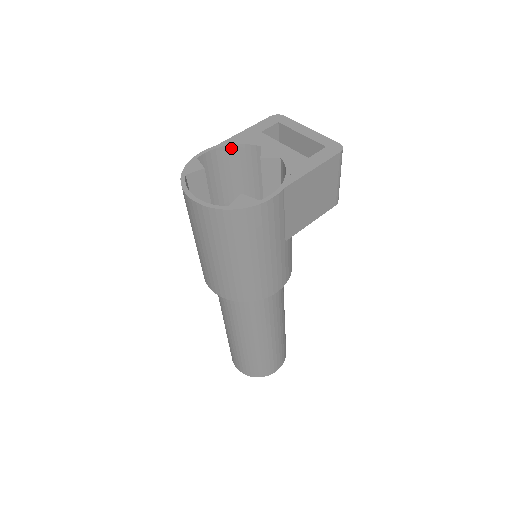
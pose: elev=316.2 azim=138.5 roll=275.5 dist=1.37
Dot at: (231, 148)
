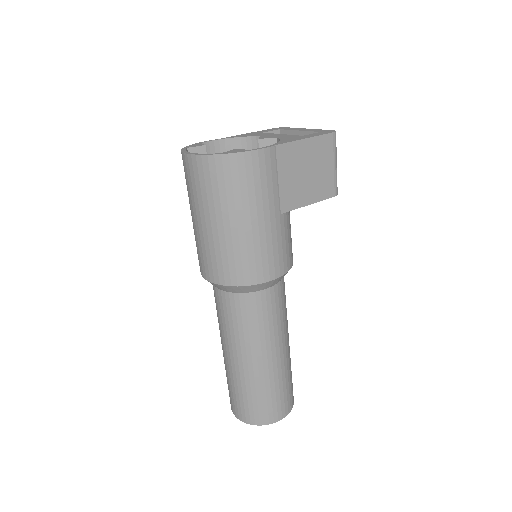
Dot at: (234, 141)
